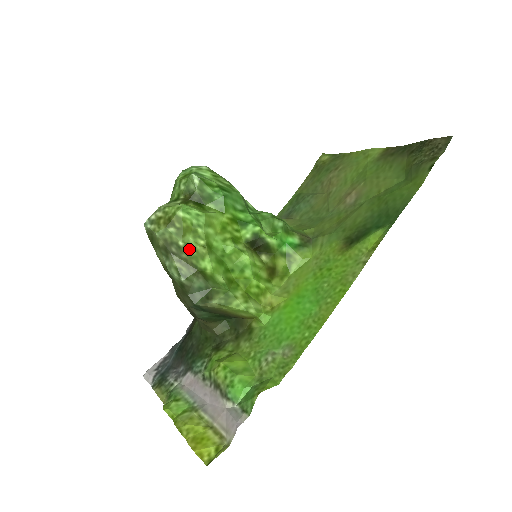
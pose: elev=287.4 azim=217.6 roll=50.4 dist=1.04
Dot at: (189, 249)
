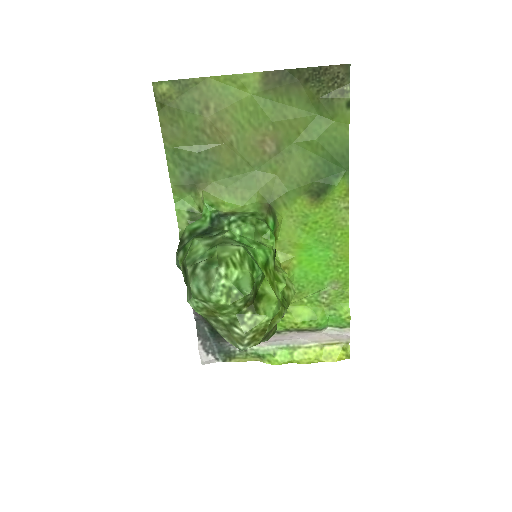
Dot at: occluded
